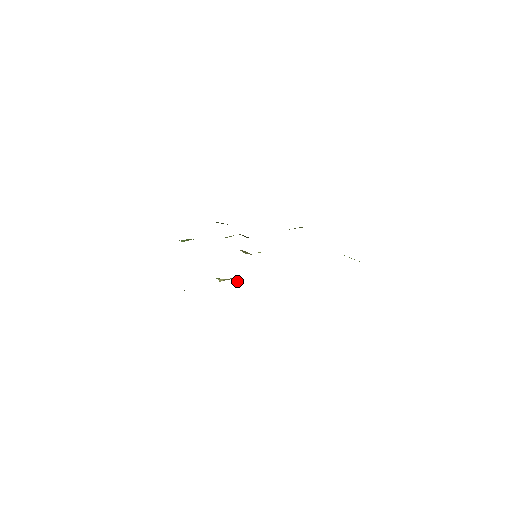
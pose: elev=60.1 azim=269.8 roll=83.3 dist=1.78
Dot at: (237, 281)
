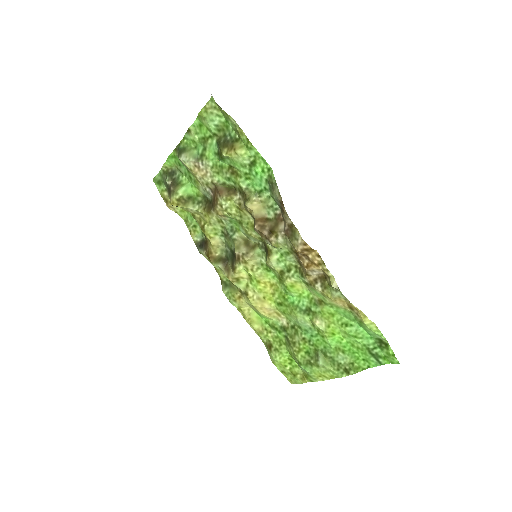
Dot at: (259, 224)
